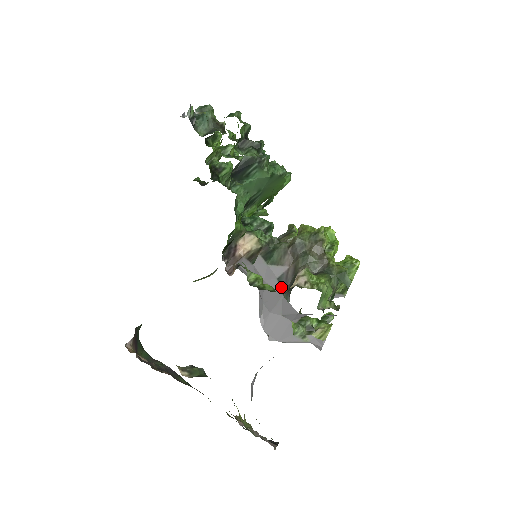
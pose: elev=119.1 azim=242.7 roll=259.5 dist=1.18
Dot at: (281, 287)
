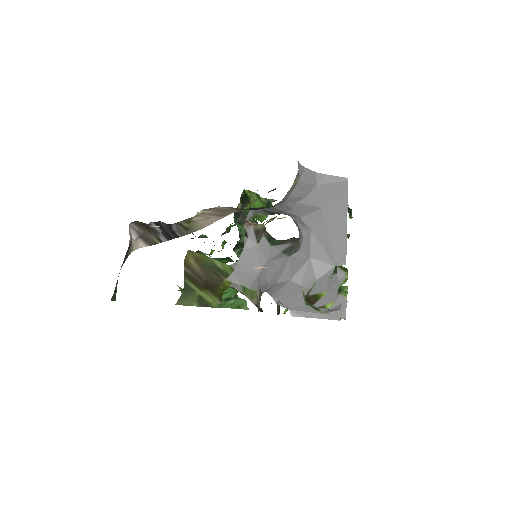
Dot at: (287, 254)
